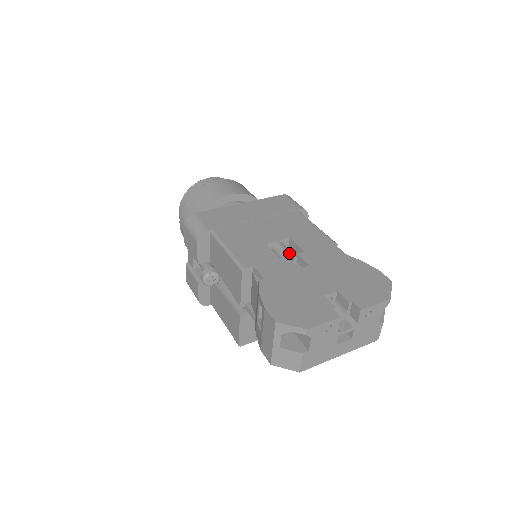
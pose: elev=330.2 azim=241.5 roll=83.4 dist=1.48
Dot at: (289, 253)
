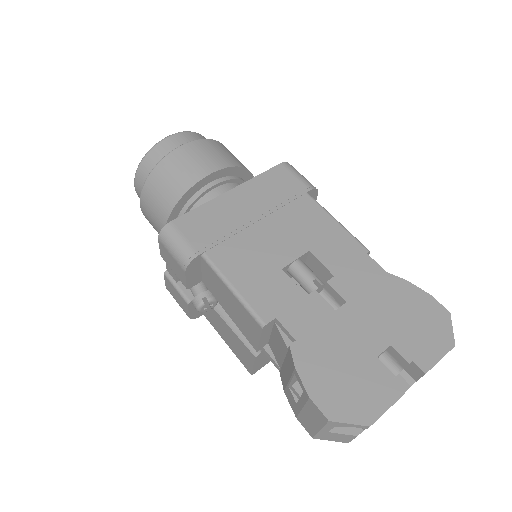
Dot at: (314, 280)
